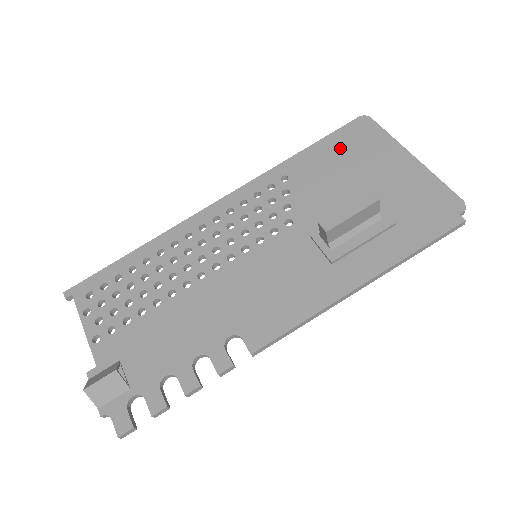
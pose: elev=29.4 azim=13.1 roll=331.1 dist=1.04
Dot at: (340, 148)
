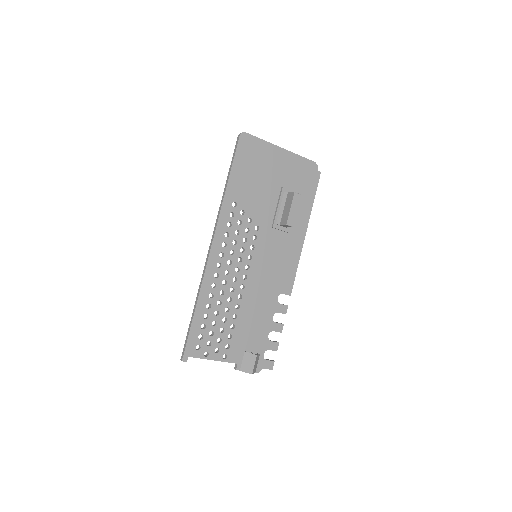
Dot at: (247, 165)
